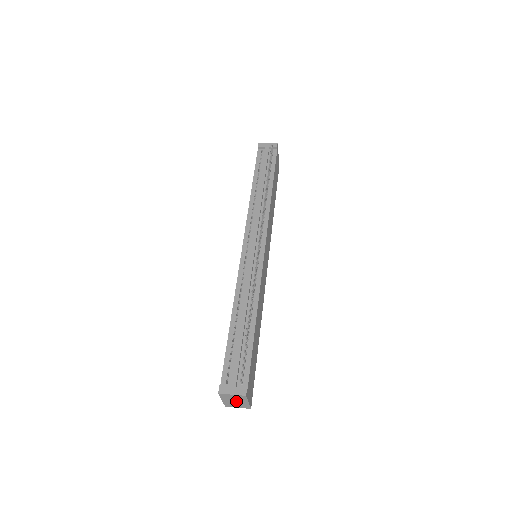
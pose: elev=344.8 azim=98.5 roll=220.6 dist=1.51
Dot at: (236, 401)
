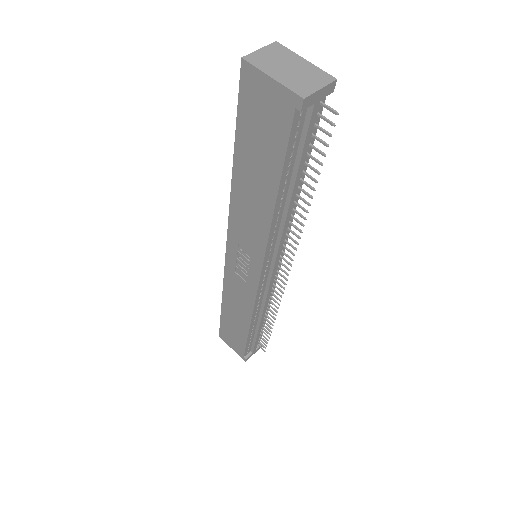
Dot at: occluded
